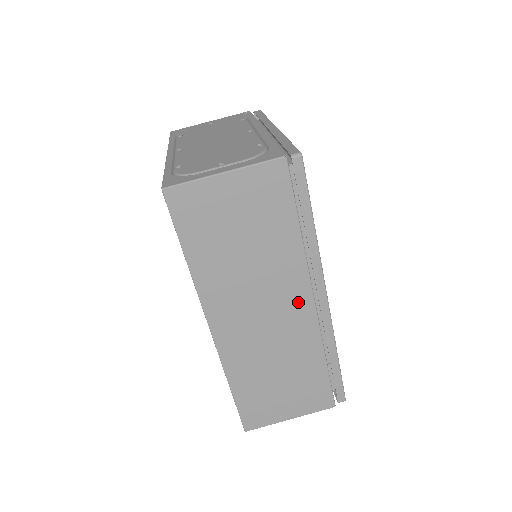
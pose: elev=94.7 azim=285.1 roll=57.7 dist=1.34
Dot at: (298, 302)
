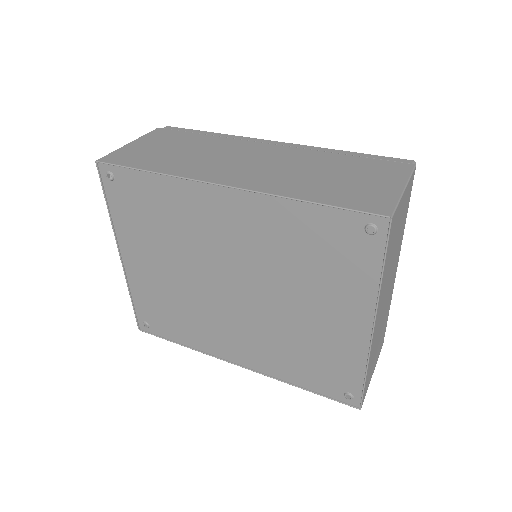
Dot at: (261, 149)
